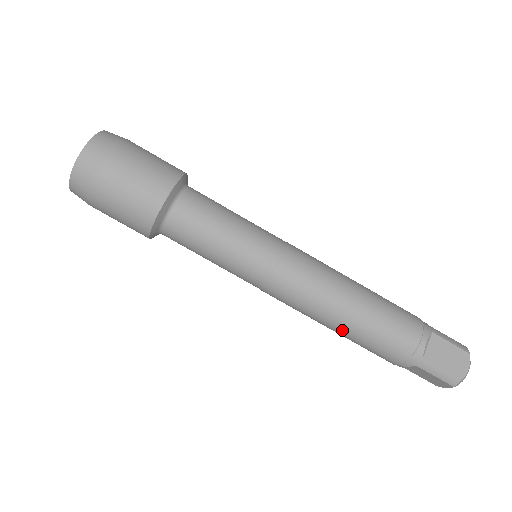
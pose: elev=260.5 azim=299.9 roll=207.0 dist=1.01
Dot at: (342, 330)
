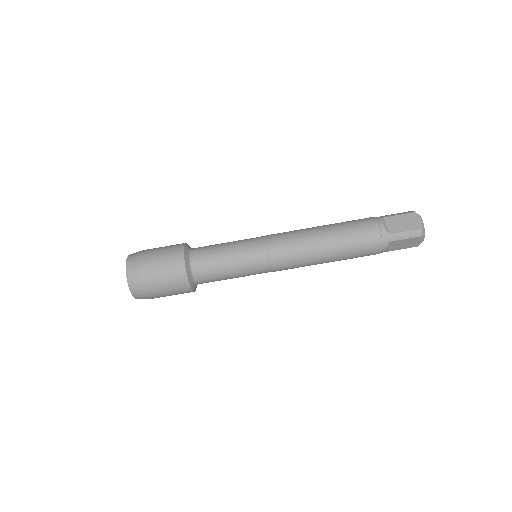
Dot at: (333, 256)
